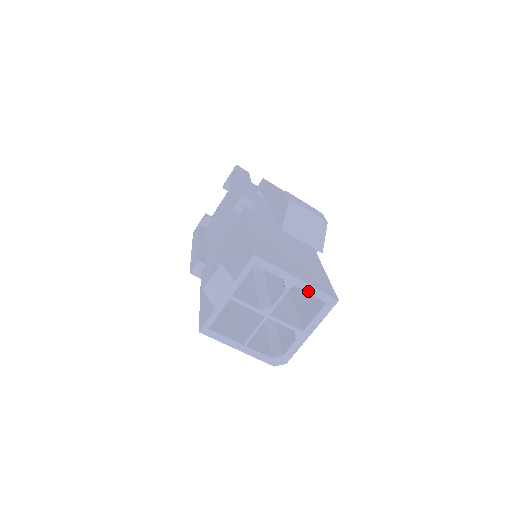
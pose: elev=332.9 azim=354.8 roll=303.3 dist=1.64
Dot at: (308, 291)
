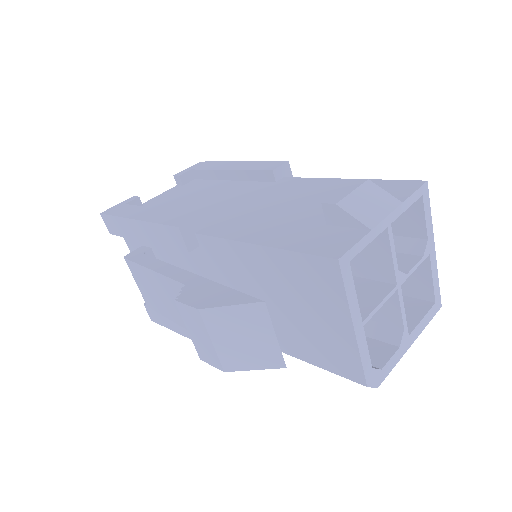
Dot at: (433, 274)
